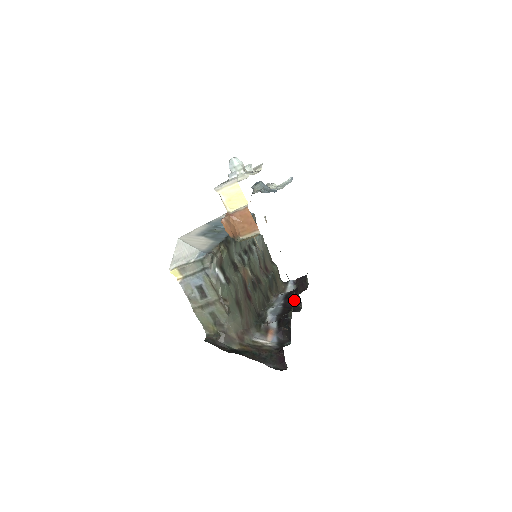
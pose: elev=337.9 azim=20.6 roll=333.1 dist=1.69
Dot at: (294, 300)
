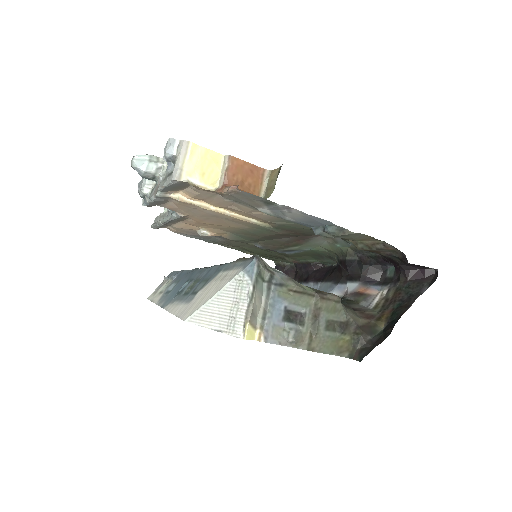
Dot at: (334, 243)
